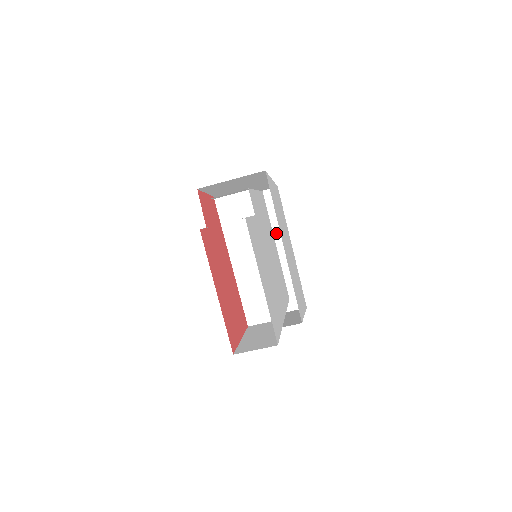
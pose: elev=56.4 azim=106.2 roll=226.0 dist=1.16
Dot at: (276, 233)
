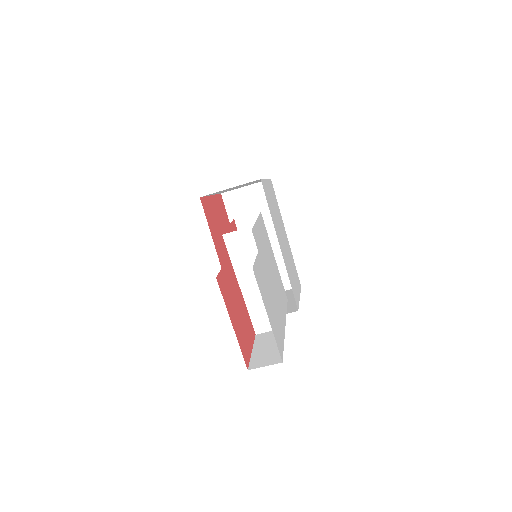
Dot at: (271, 221)
